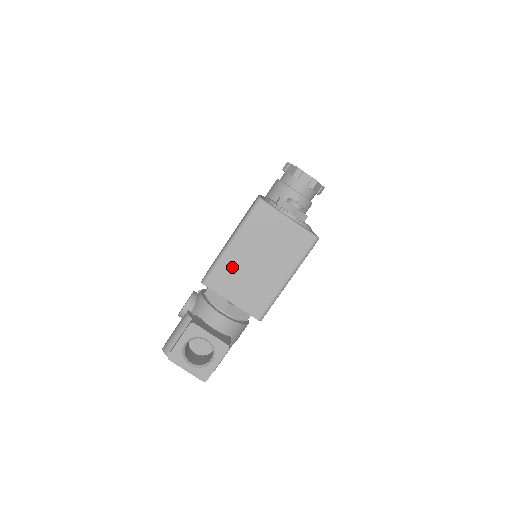
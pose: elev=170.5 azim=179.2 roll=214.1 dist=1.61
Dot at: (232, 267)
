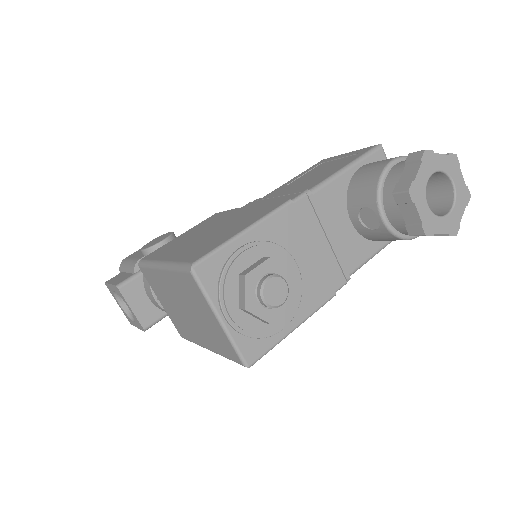
Dot at: (161, 284)
